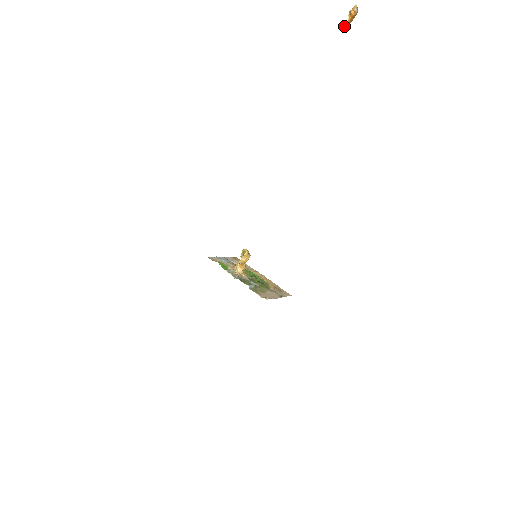
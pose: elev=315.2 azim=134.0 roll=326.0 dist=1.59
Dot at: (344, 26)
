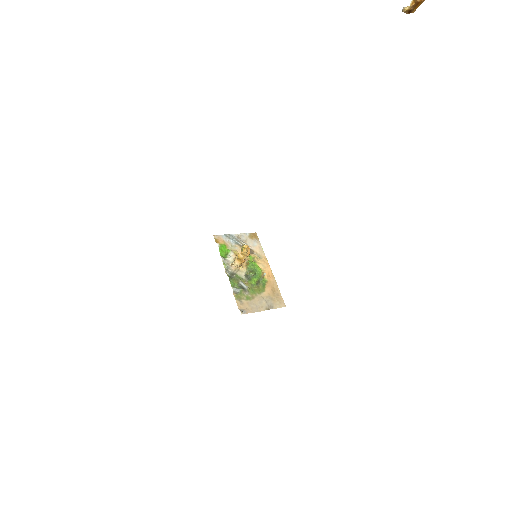
Dot at: (405, 12)
